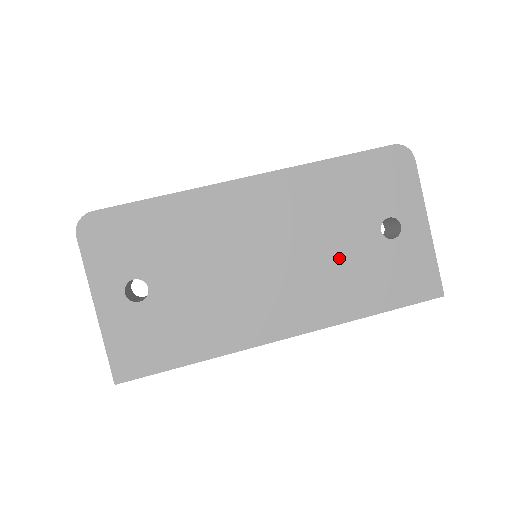
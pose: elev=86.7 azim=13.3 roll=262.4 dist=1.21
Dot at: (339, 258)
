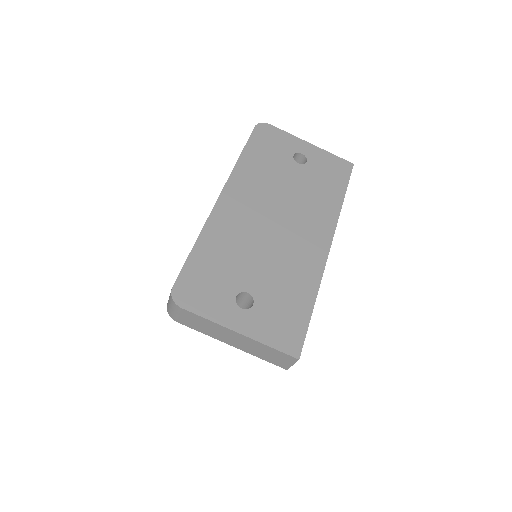
Dot at: (300, 190)
